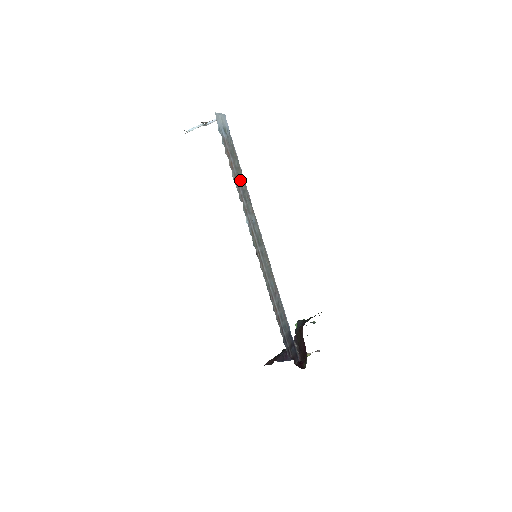
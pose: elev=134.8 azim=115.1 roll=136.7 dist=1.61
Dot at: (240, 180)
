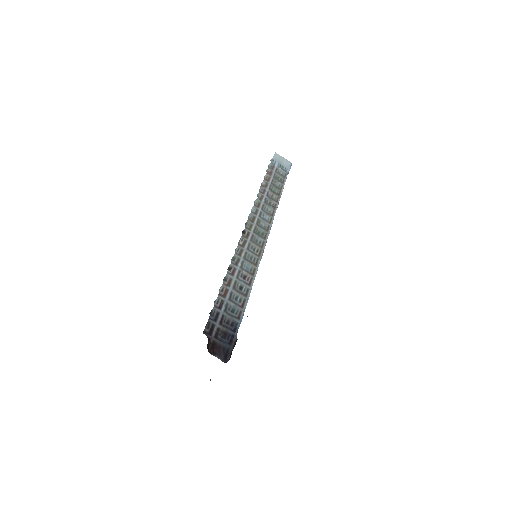
Dot at: (272, 191)
